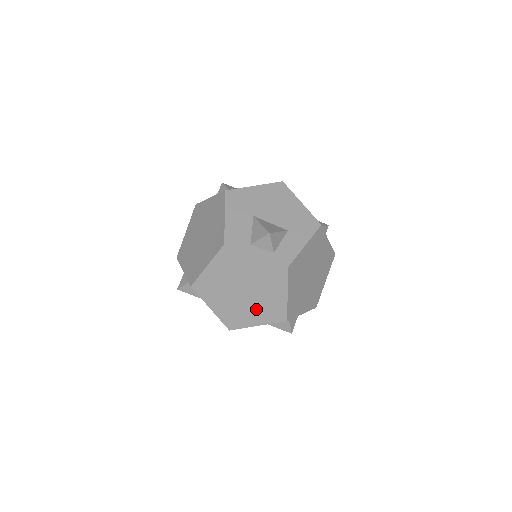
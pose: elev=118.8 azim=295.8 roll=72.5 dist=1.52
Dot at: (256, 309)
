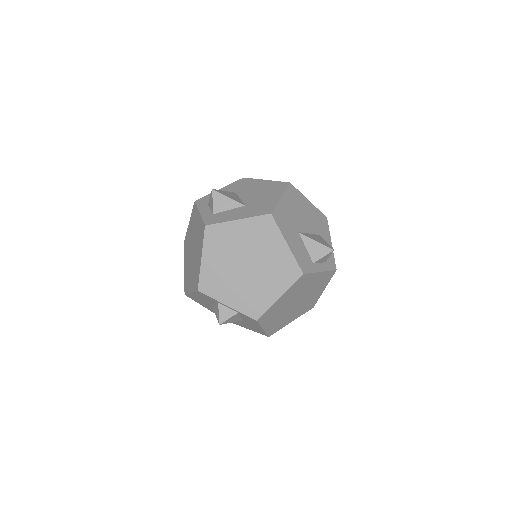
Dot at: (298, 311)
